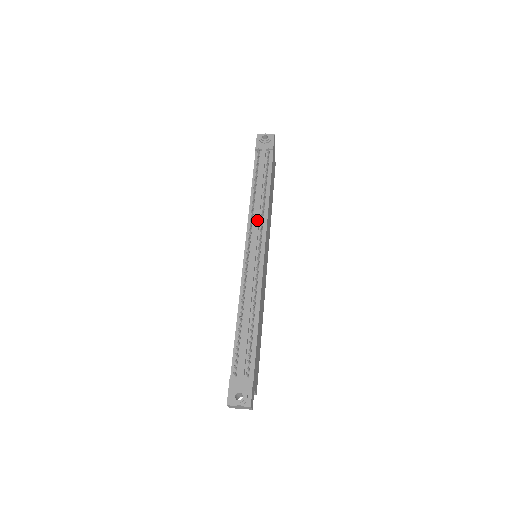
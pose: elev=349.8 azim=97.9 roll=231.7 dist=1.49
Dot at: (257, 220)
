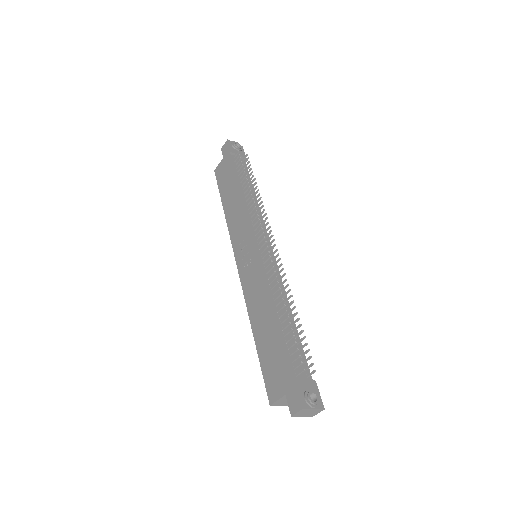
Dot at: occluded
